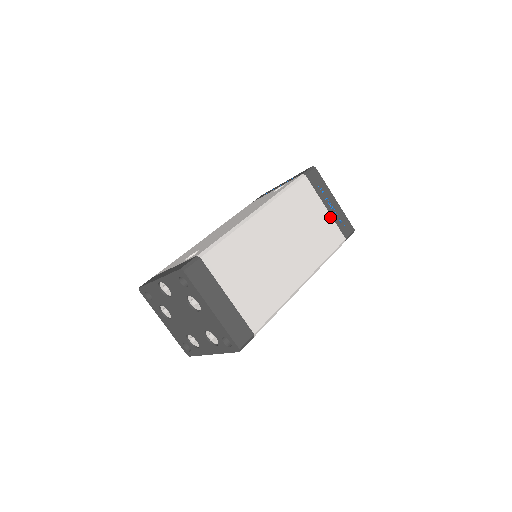
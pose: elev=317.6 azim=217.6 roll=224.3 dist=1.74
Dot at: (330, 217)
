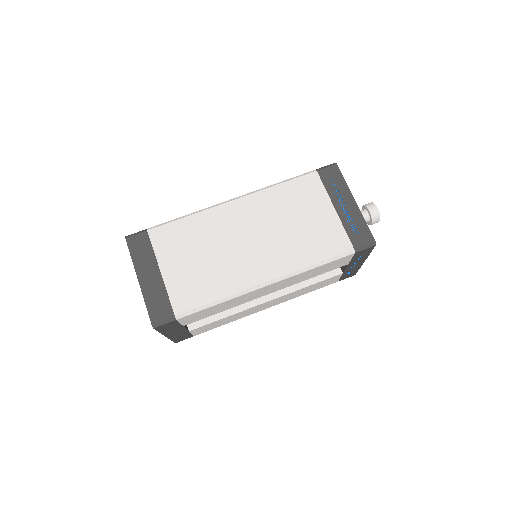
Dot at: (337, 220)
